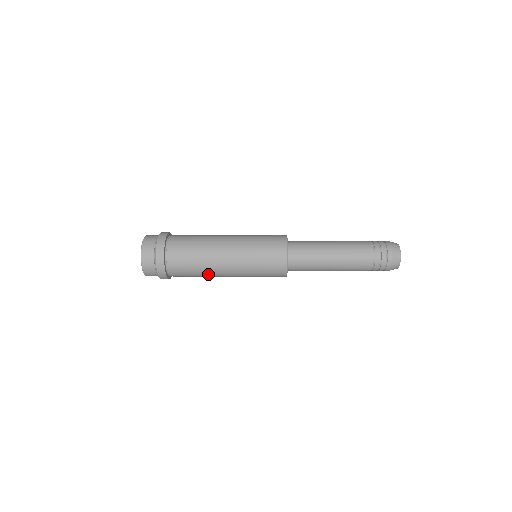
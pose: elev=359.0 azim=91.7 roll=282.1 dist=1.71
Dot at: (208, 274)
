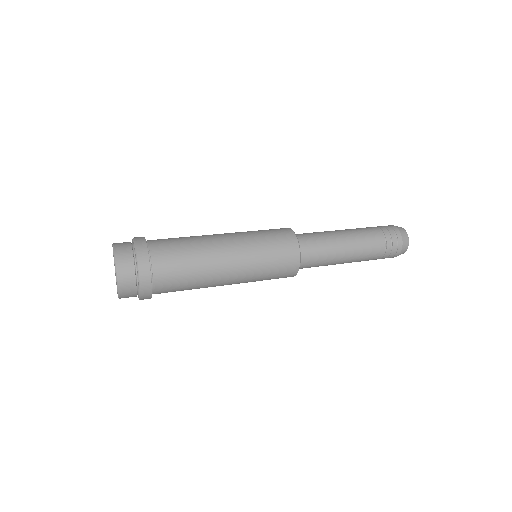
Dot at: (204, 287)
